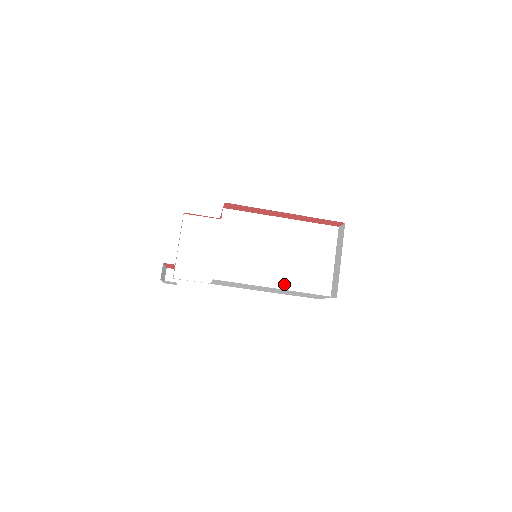
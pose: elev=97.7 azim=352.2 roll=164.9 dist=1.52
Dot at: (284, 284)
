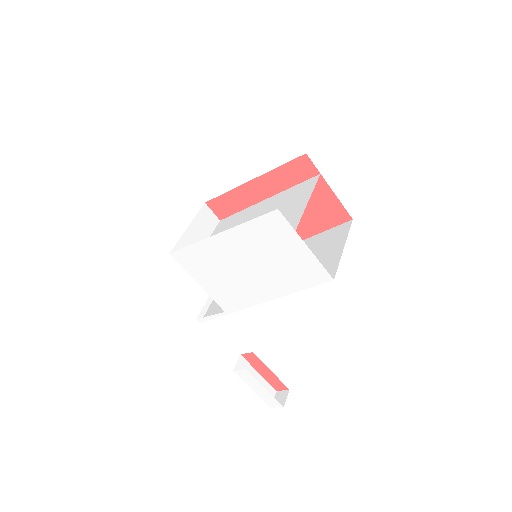
Dot at: occluded
